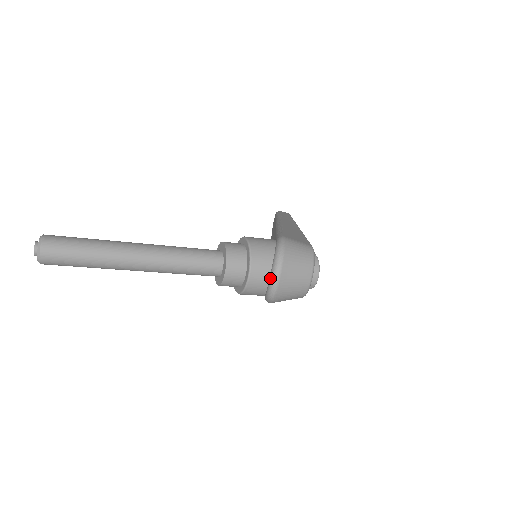
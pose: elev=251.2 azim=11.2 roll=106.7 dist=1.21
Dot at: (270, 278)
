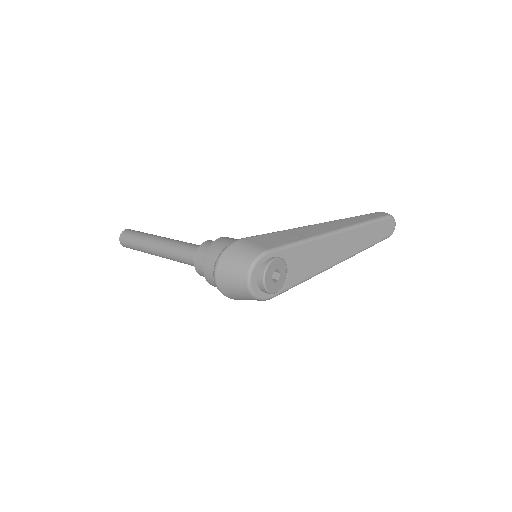
Dot at: occluded
